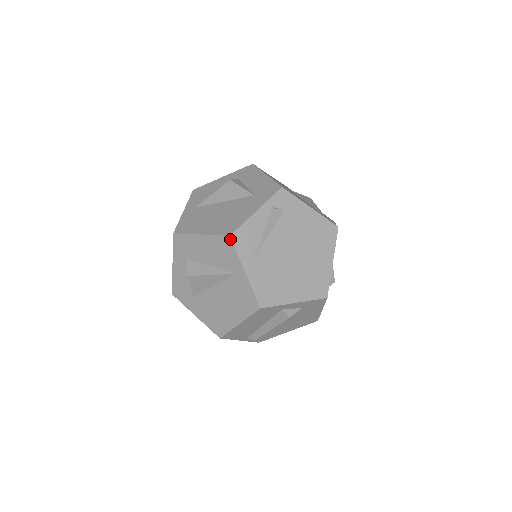
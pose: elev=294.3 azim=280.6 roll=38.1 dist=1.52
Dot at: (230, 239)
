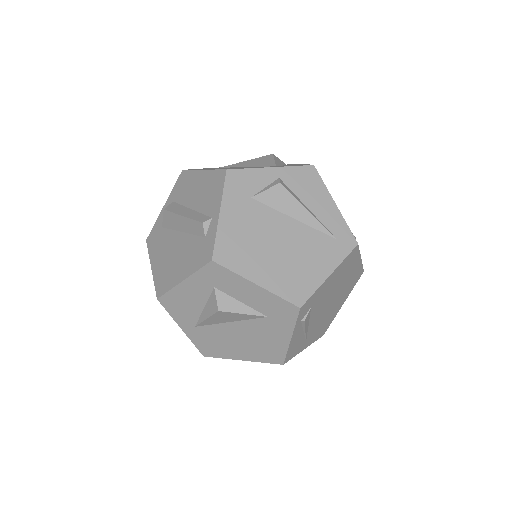
Dot at: (284, 363)
